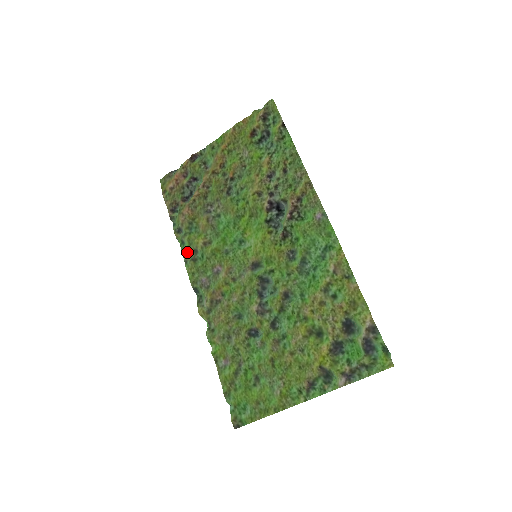
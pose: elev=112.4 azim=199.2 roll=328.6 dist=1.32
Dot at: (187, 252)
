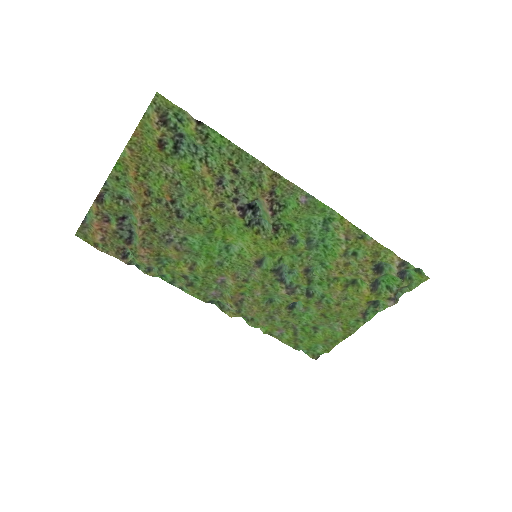
Dot at: (175, 281)
